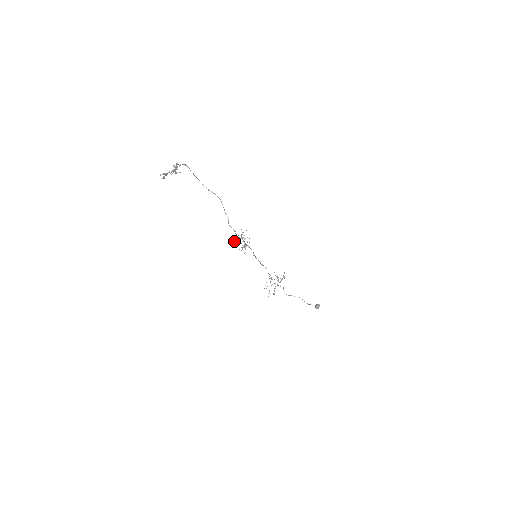
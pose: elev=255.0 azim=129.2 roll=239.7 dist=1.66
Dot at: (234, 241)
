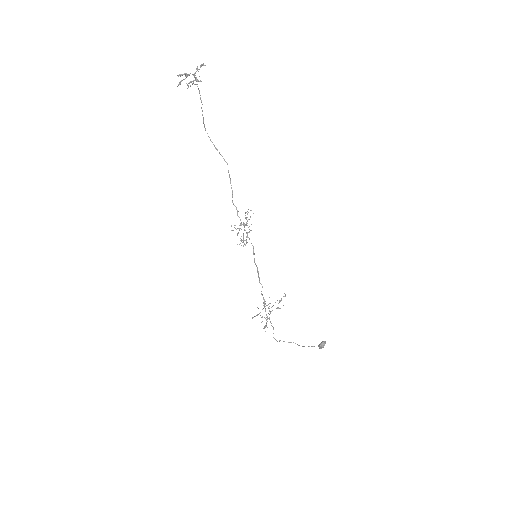
Dot at: (232, 230)
